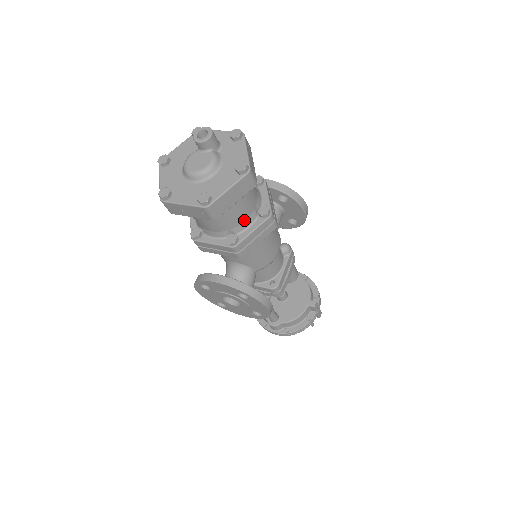
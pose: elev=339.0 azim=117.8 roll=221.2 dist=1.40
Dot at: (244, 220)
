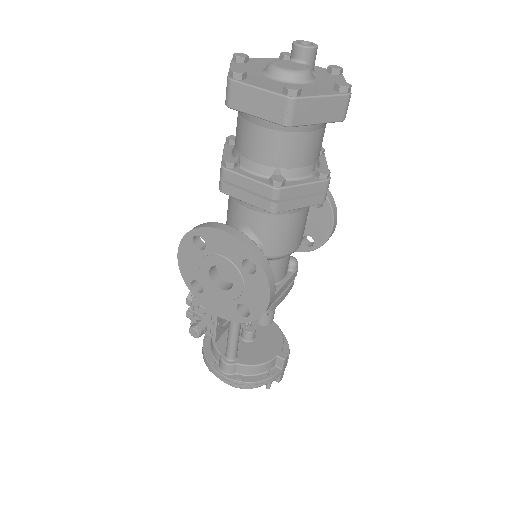
Dot at: (301, 166)
